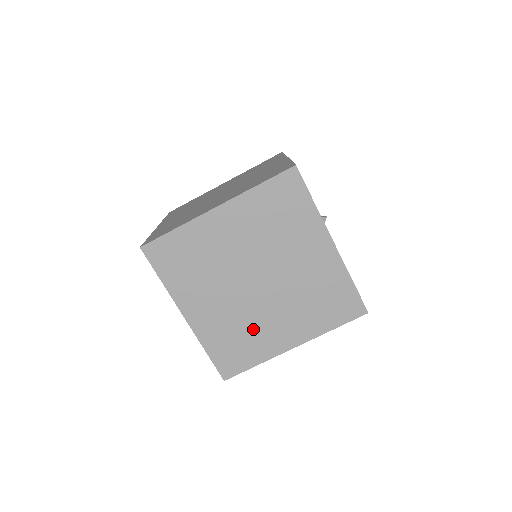
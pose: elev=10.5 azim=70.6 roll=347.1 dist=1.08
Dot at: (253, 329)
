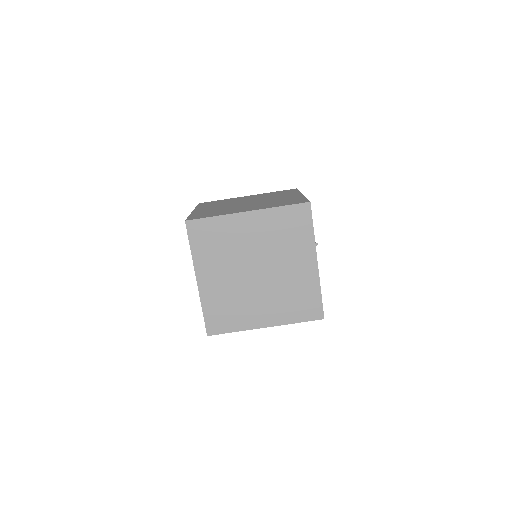
Dot at: (242, 305)
